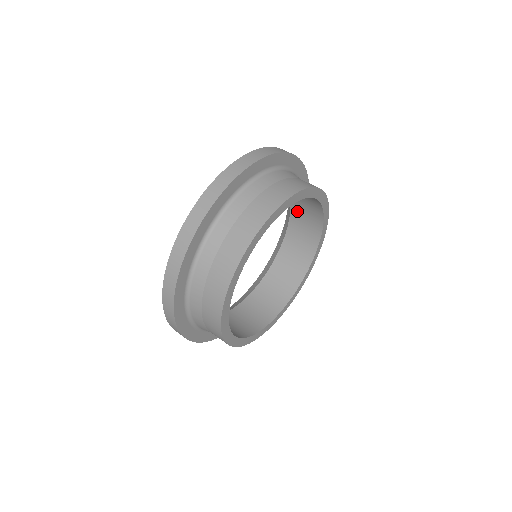
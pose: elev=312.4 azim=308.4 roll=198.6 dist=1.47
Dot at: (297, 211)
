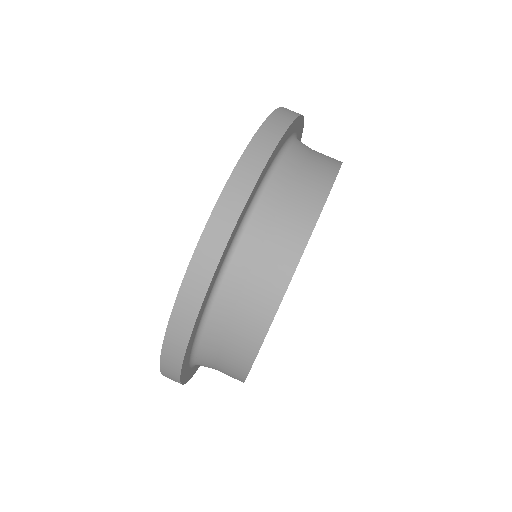
Dot at: occluded
